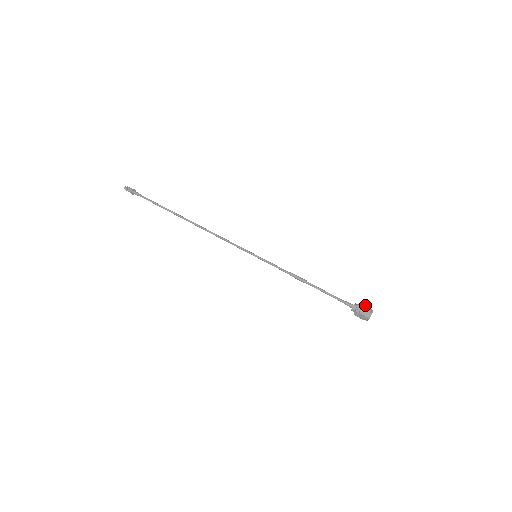
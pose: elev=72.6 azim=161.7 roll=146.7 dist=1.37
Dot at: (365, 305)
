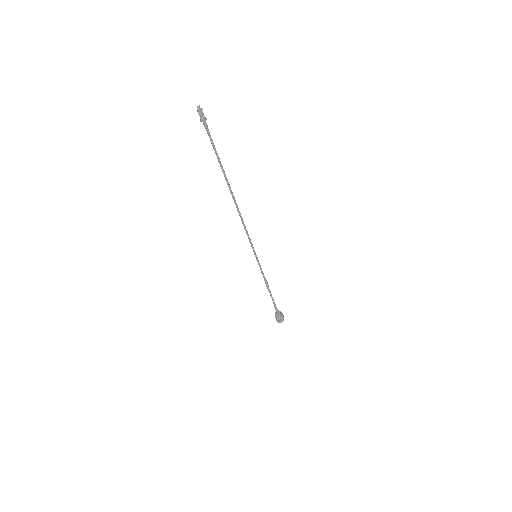
Dot at: occluded
